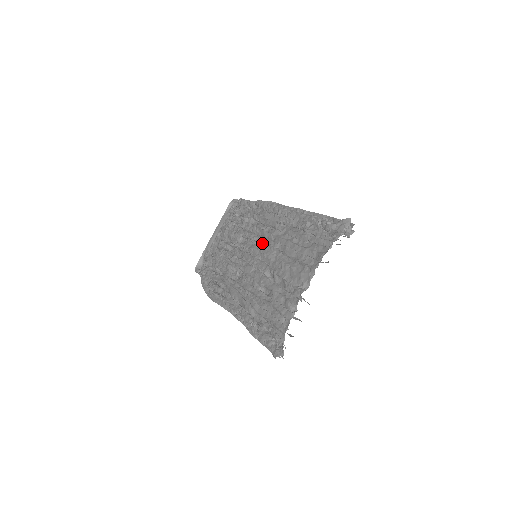
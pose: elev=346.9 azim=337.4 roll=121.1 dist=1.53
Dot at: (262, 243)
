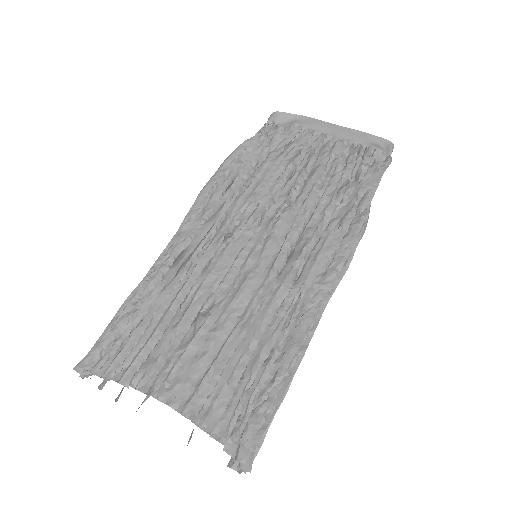
Dot at: (272, 265)
